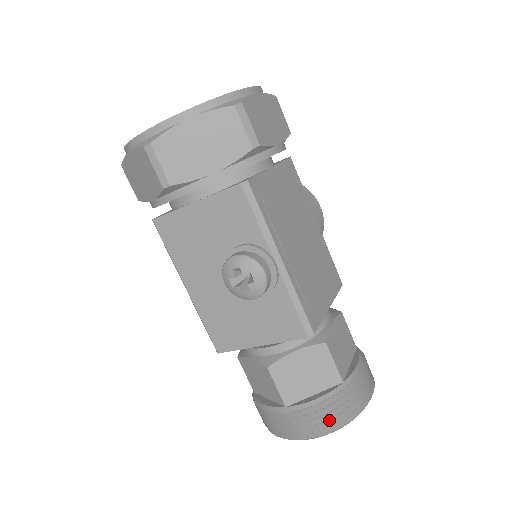
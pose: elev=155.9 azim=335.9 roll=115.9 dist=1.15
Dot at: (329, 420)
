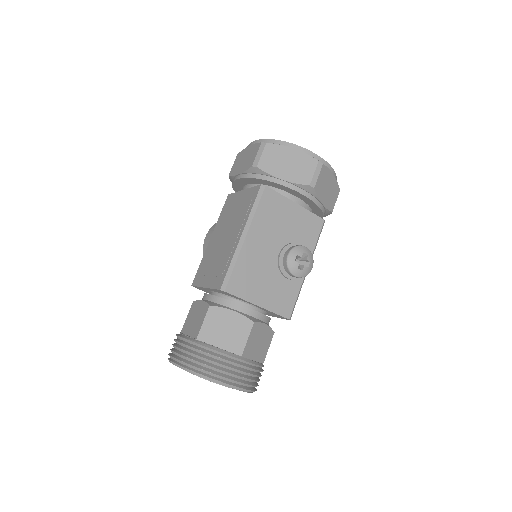
Dot at: (252, 382)
